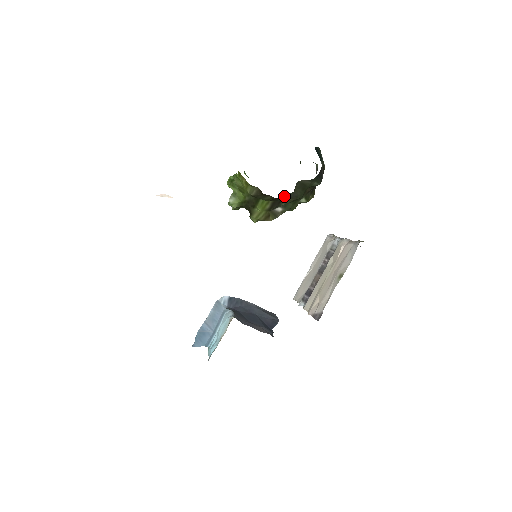
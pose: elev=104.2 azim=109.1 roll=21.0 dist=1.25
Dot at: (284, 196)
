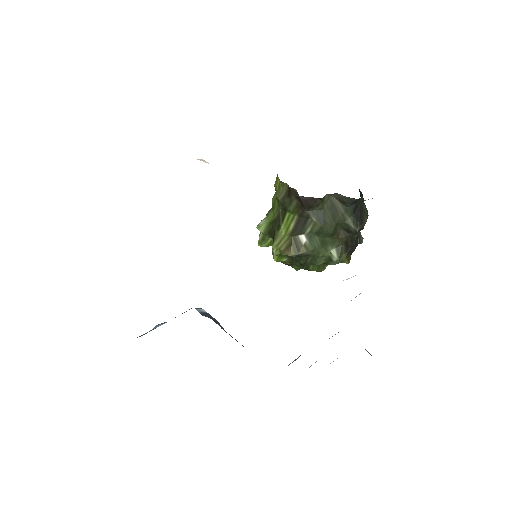
Dot at: (311, 211)
